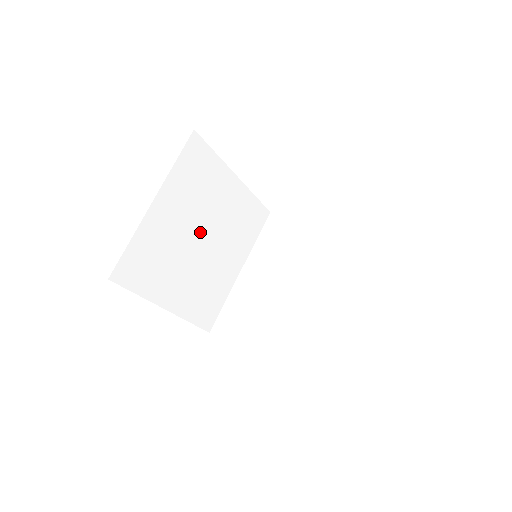
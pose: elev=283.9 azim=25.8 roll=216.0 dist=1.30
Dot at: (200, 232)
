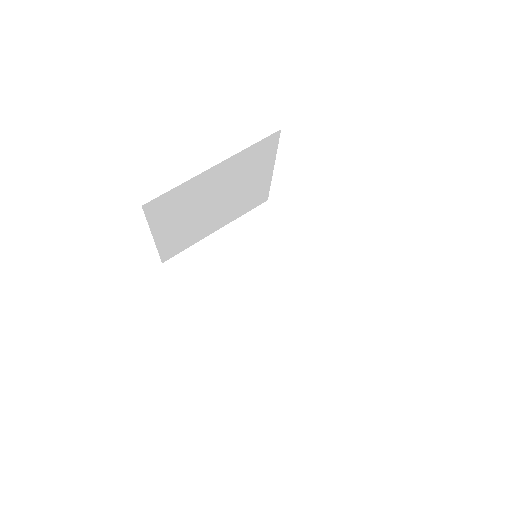
Dot at: (252, 271)
